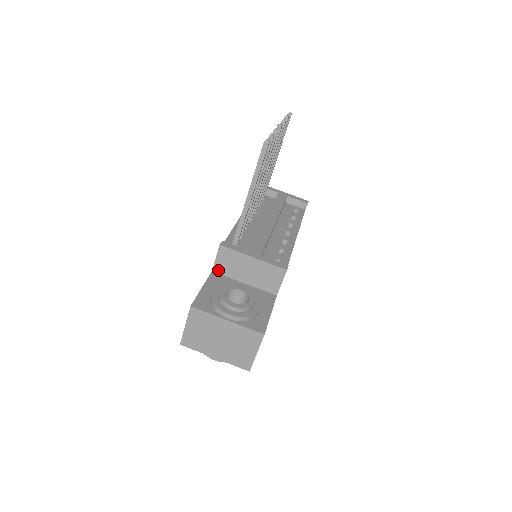
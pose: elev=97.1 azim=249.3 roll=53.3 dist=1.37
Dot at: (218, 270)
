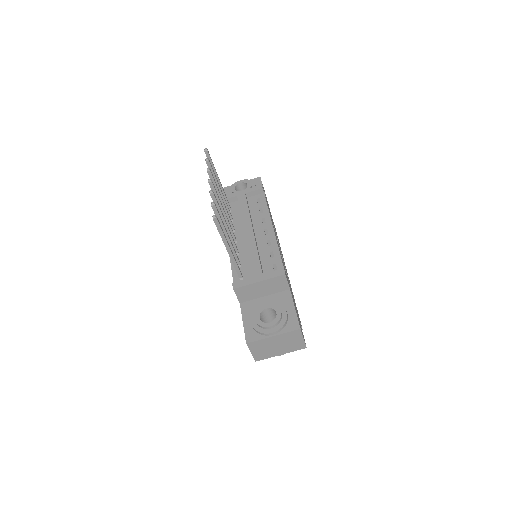
Dot at: (243, 300)
